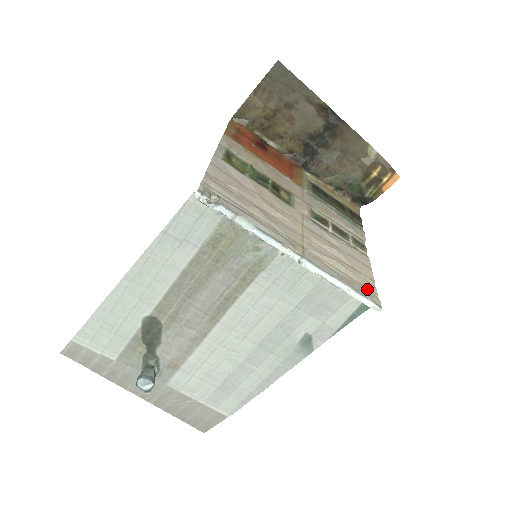
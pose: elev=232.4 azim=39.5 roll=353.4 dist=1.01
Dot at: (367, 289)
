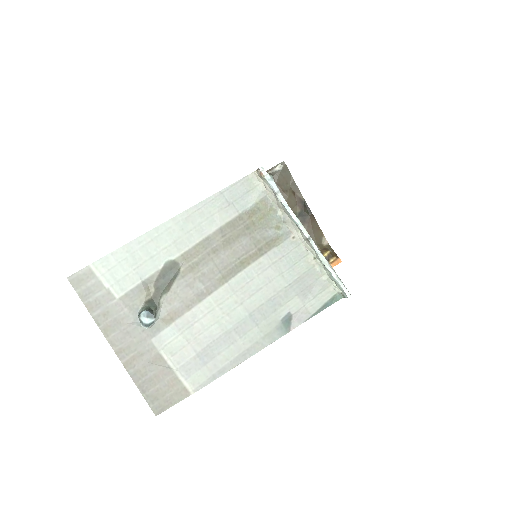
Dot at: occluded
